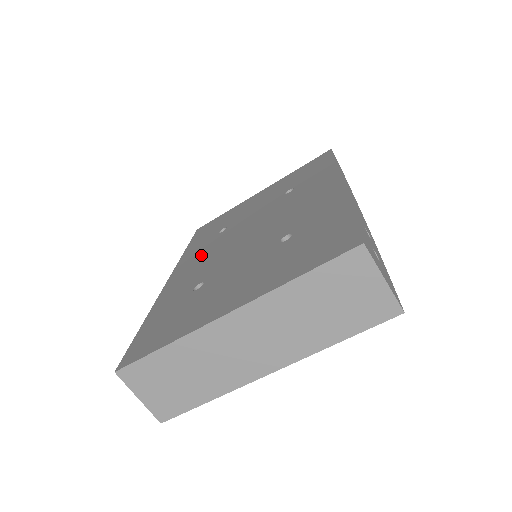
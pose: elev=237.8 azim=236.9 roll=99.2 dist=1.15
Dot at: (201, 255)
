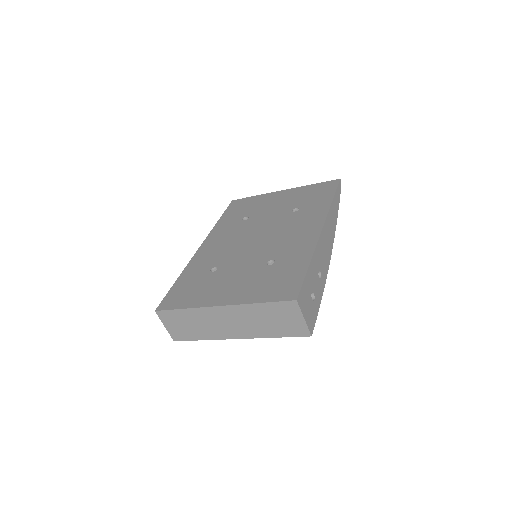
Dot at: (225, 237)
